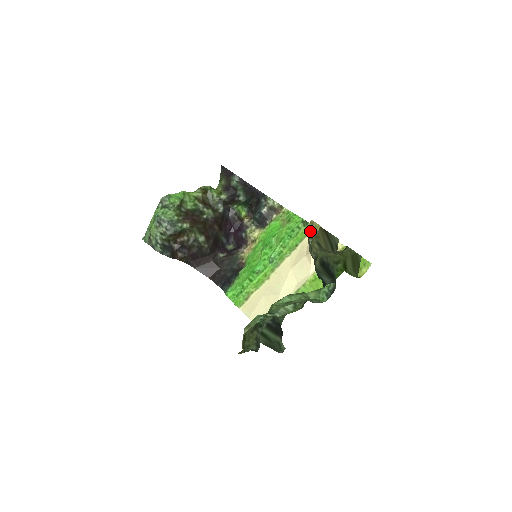
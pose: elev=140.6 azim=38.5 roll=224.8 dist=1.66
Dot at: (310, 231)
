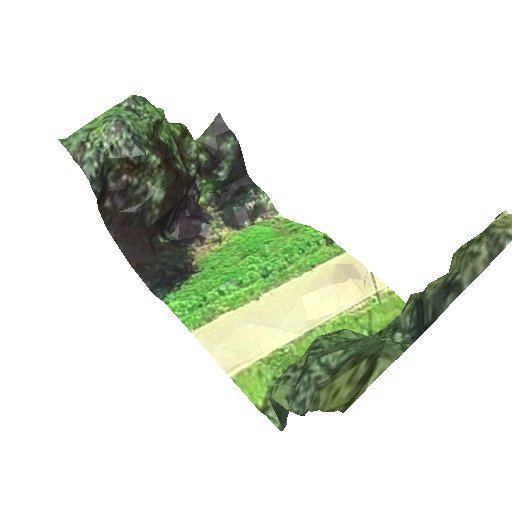
Dot at: (504, 226)
